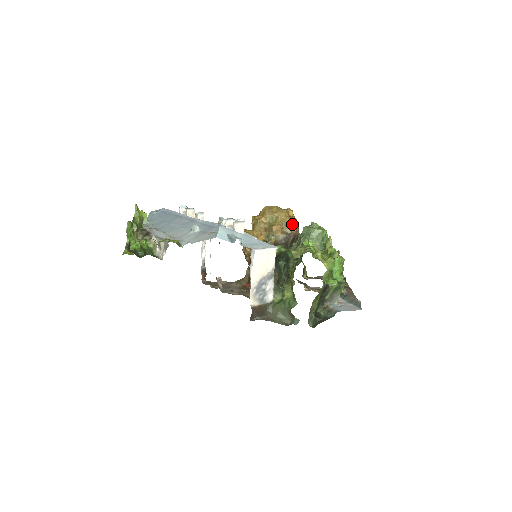
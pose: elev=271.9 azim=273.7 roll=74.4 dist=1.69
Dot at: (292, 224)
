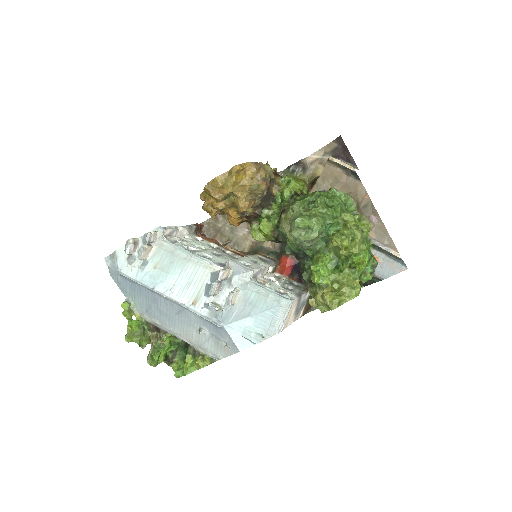
Dot at: (256, 186)
